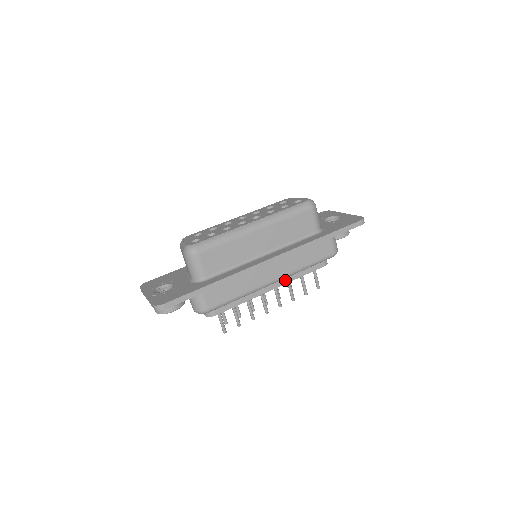
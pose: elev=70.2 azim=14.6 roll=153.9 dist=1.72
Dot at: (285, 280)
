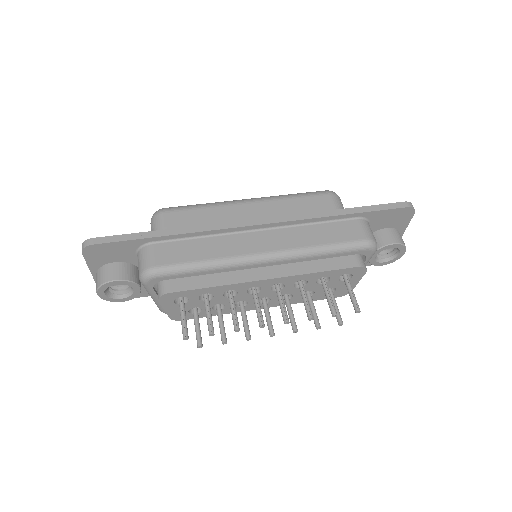
Dot at: (289, 271)
